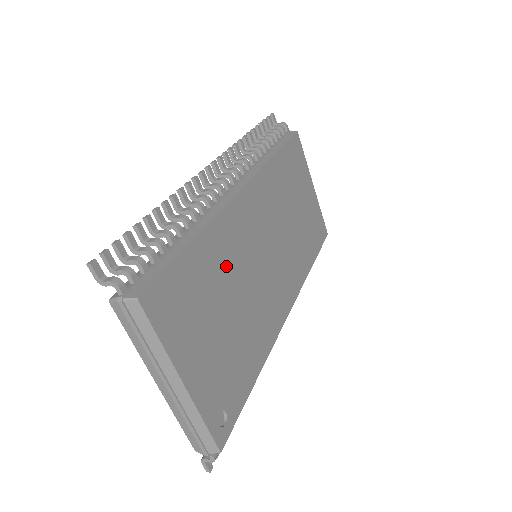
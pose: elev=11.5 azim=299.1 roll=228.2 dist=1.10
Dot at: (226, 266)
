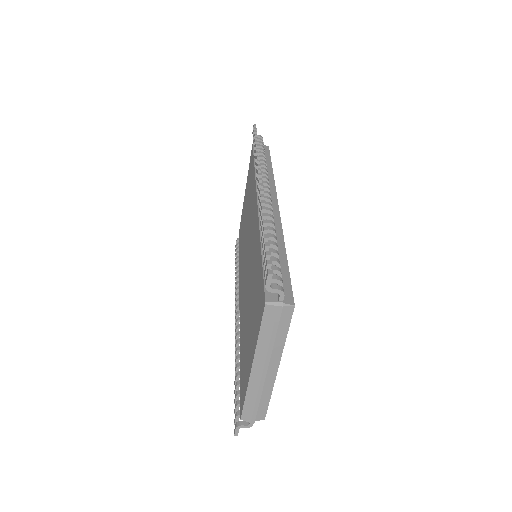
Dot at: occluded
